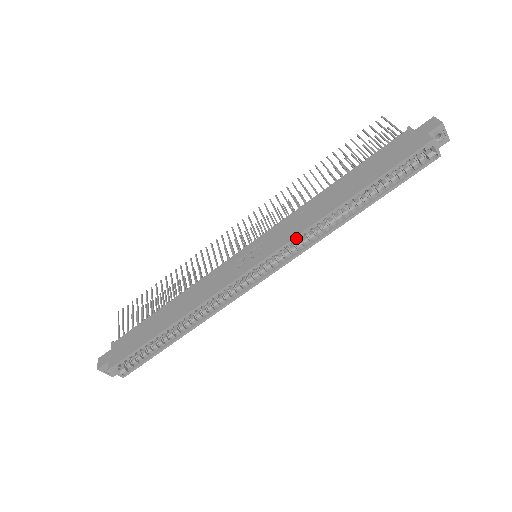
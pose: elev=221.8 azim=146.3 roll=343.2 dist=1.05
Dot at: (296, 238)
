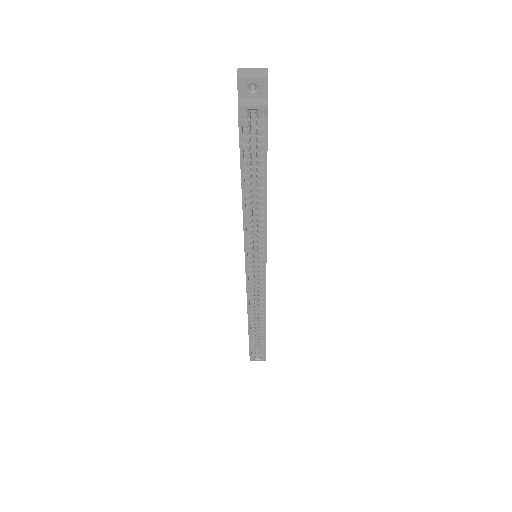
Dot at: (246, 244)
